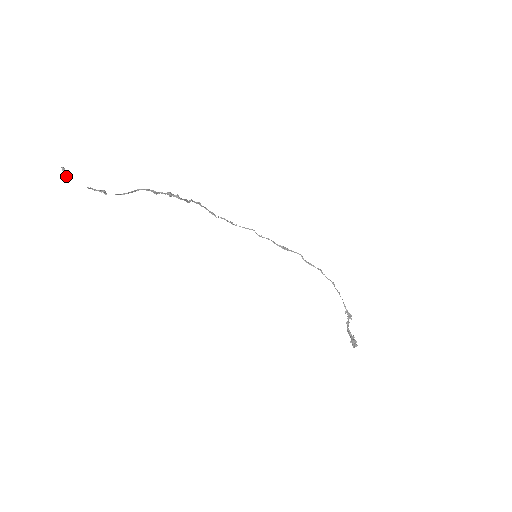
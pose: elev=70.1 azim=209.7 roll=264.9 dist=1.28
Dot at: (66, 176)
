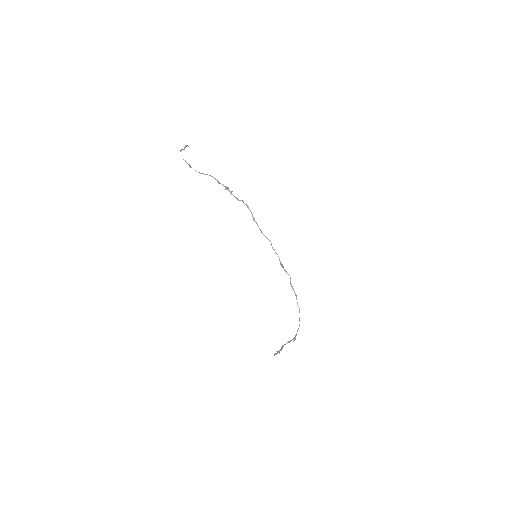
Dot at: (182, 149)
